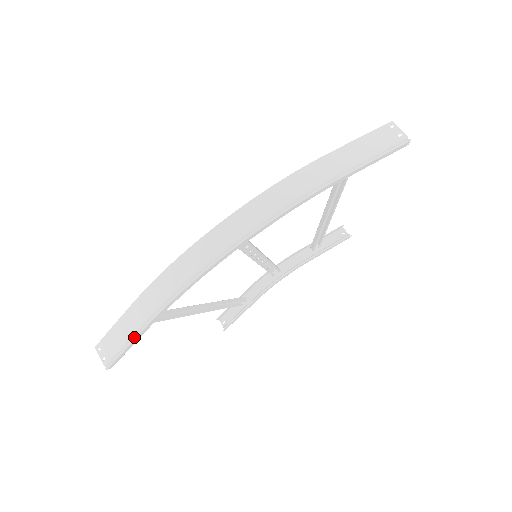
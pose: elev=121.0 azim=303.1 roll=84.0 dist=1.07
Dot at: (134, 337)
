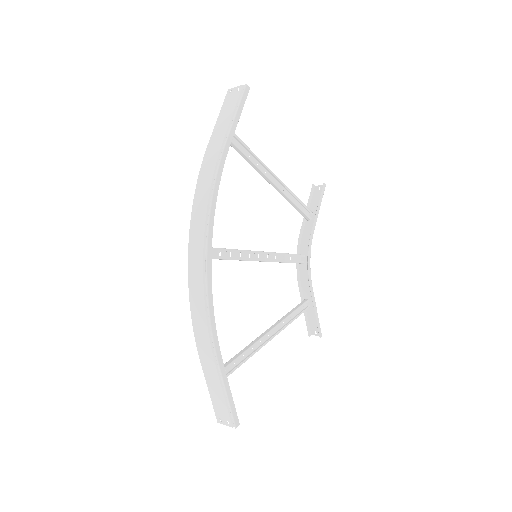
Dot at: (222, 383)
